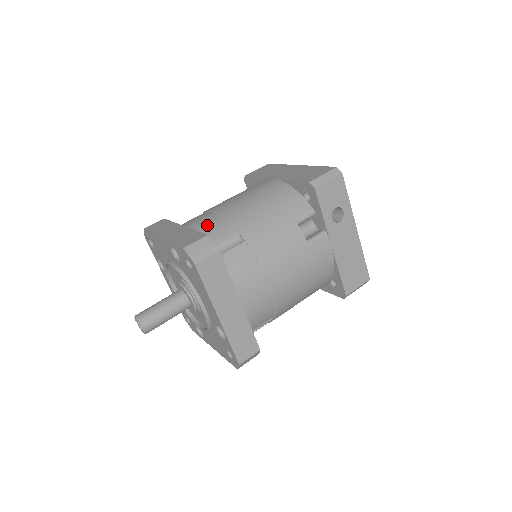
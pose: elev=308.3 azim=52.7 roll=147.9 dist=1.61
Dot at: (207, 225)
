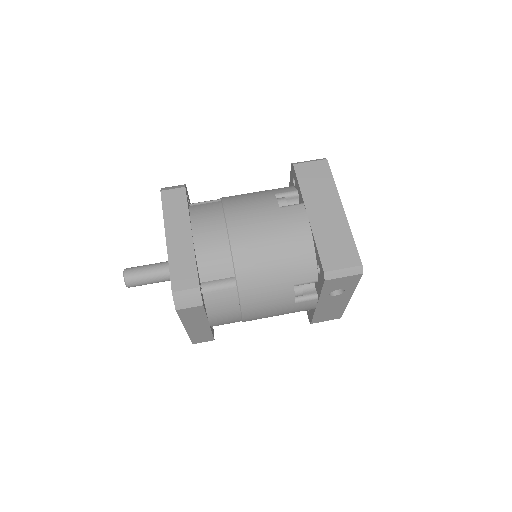
Dot at: (212, 252)
